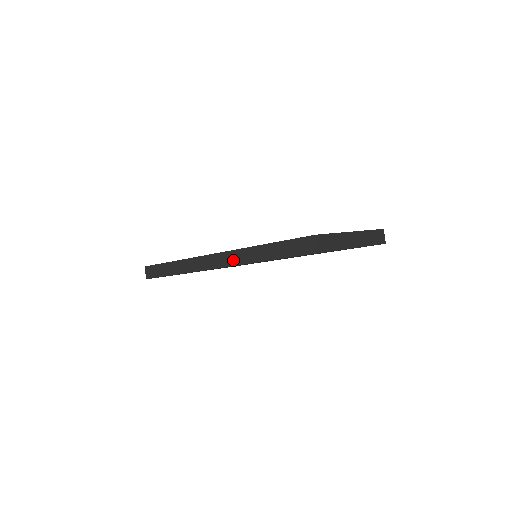
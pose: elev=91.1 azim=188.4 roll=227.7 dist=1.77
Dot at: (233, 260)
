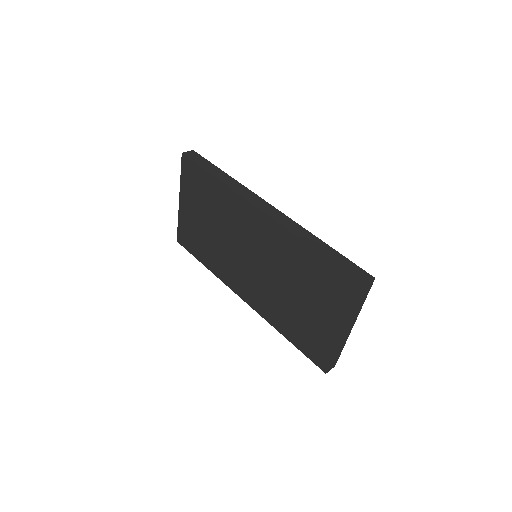
Dot at: (284, 222)
